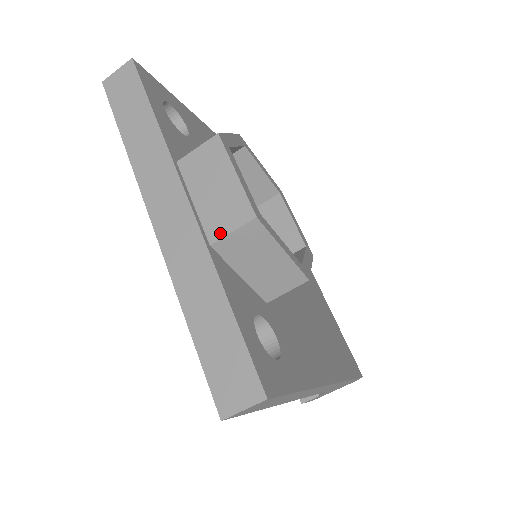
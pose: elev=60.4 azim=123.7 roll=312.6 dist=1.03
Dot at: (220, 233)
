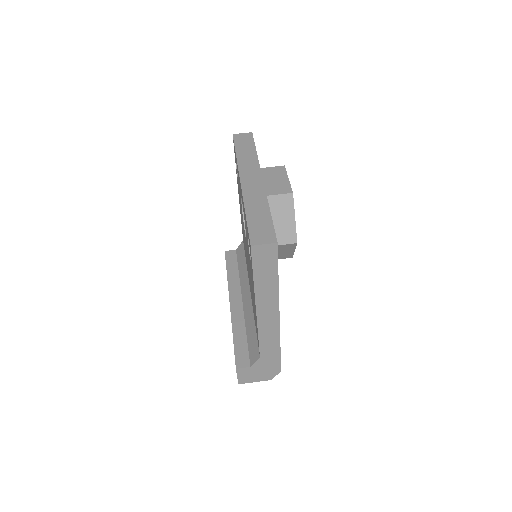
Dot at: (273, 193)
